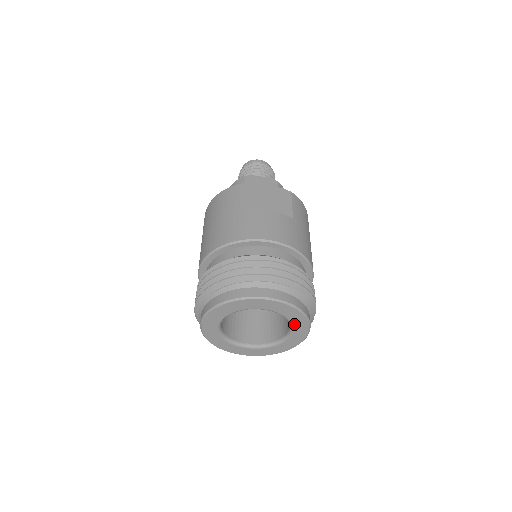
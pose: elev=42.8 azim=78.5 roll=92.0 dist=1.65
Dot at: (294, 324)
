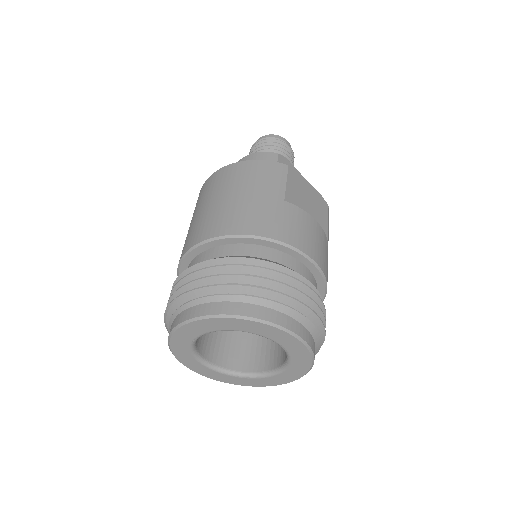
Dot at: (289, 369)
